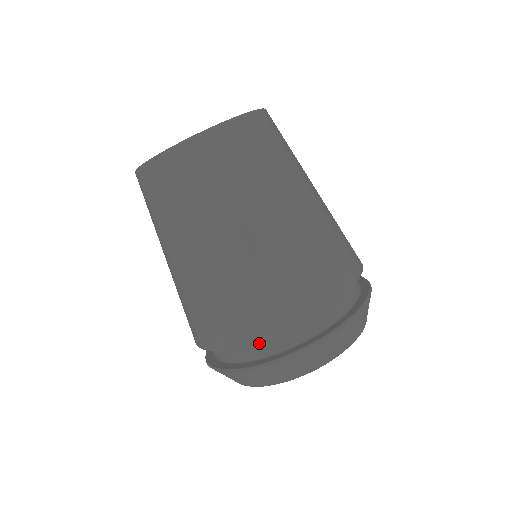
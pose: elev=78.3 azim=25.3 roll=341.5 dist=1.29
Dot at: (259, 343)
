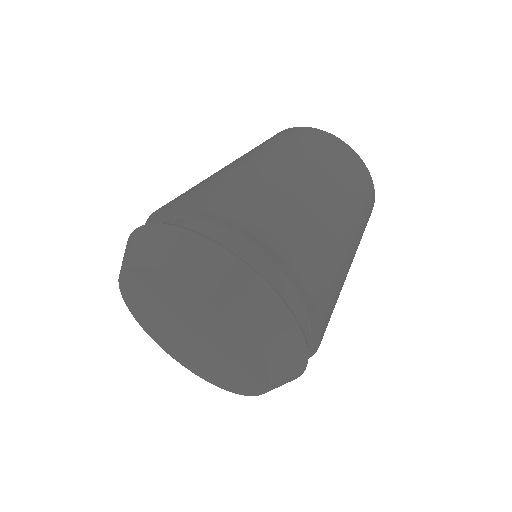
Dot at: (189, 222)
